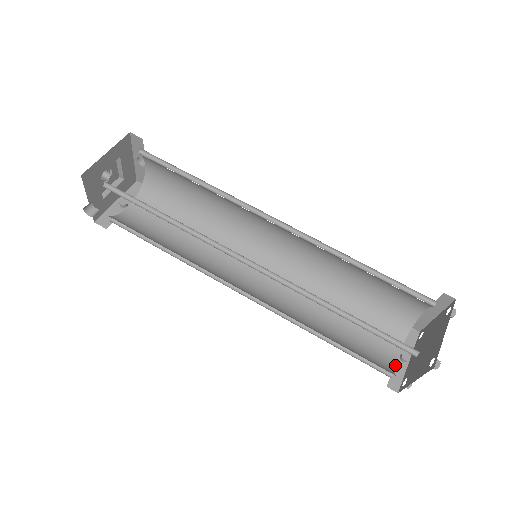
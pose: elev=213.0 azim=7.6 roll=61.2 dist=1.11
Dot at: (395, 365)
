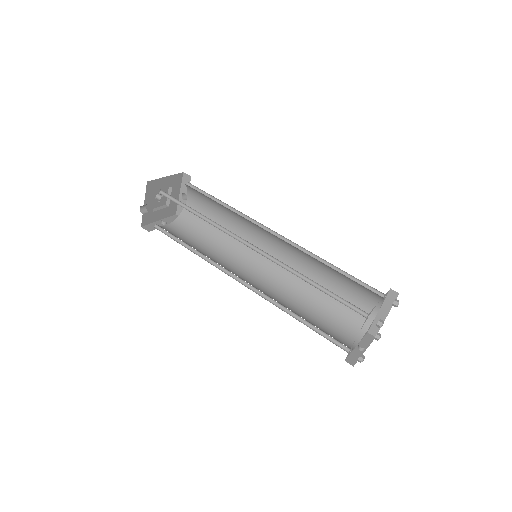
Dot at: (353, 350)
